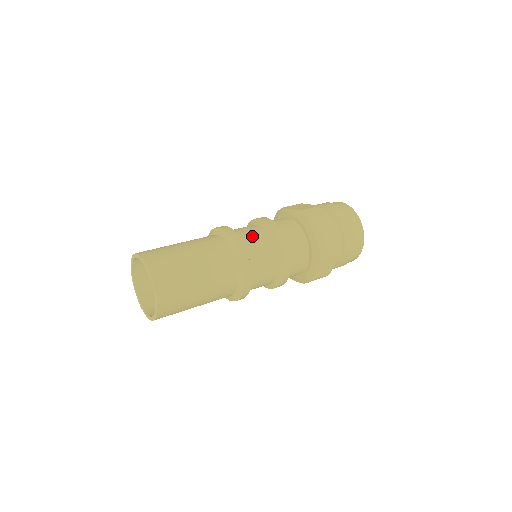
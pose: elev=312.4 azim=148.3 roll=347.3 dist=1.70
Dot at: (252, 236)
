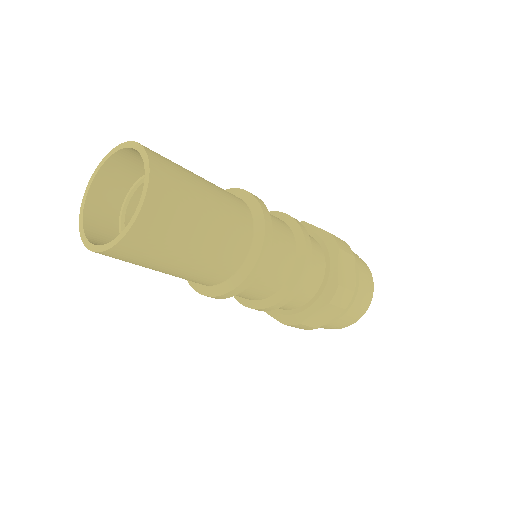
Dot at: (274, 270)
